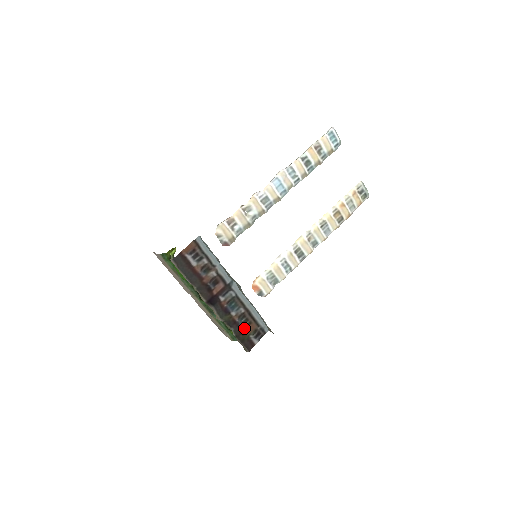
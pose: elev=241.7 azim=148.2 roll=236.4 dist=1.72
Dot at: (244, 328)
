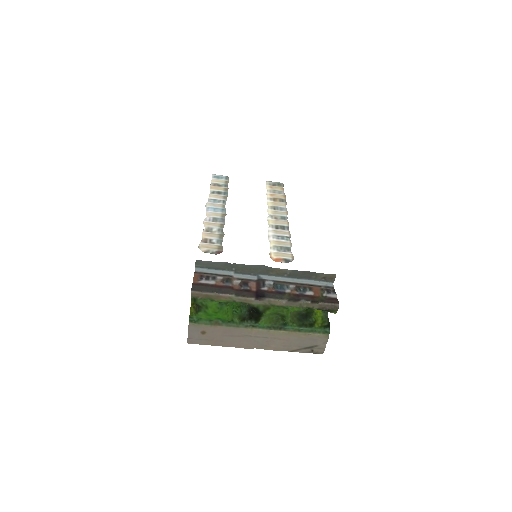
Dot at: (311, 294)
